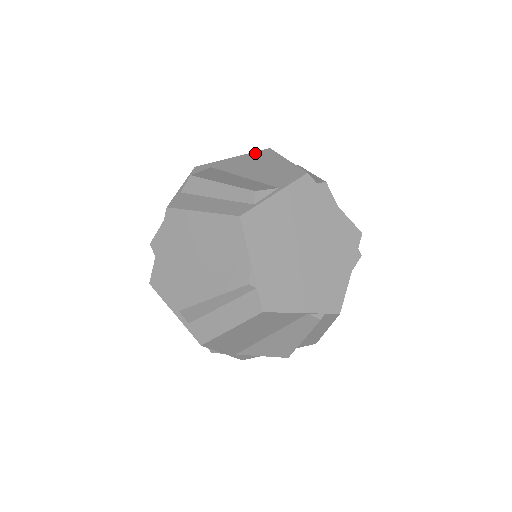
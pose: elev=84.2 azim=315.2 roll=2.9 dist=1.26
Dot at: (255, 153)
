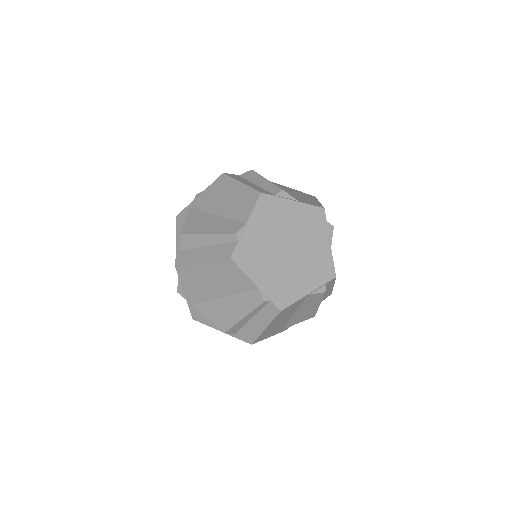
Dot at: occluded
